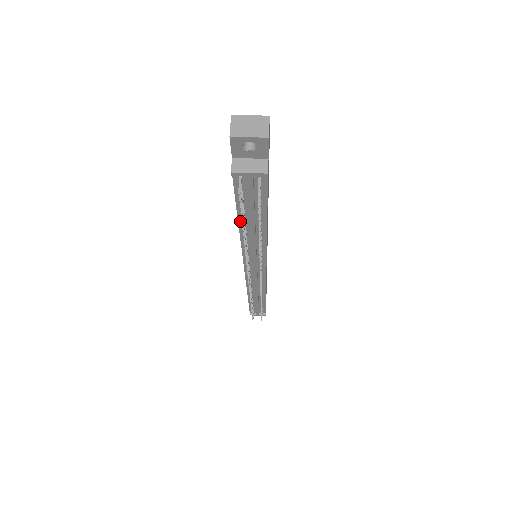
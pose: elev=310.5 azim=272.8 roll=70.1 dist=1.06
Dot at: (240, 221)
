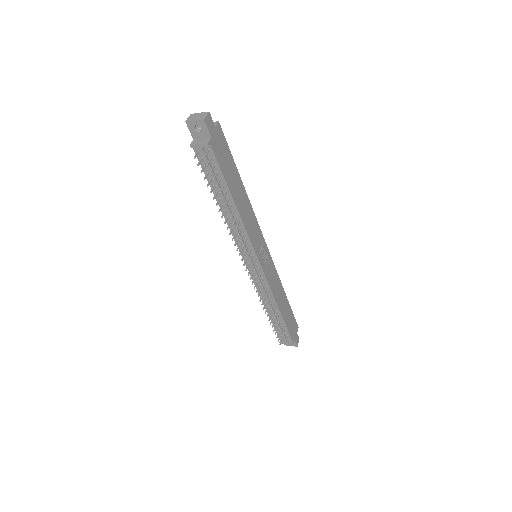
Dot at: (217, 198)
